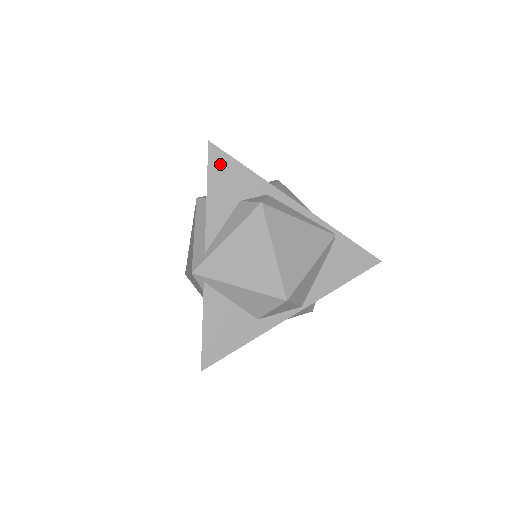
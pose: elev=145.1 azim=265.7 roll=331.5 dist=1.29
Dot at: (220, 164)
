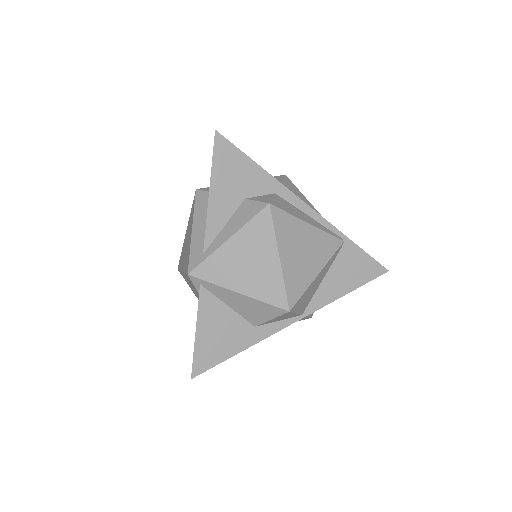
Dot at: (226, 157)
